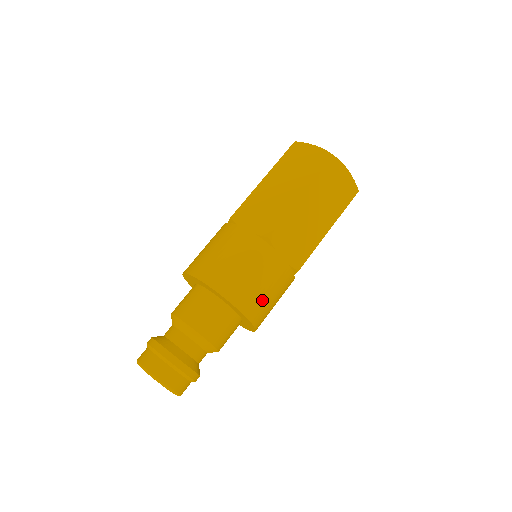
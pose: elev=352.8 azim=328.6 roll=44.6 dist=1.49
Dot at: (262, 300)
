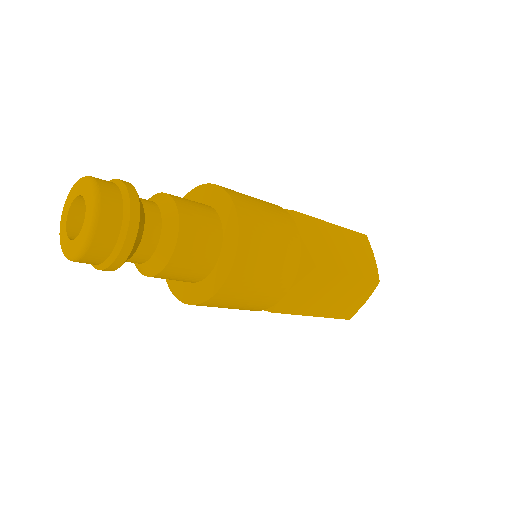
Dot at: (262, 237)
